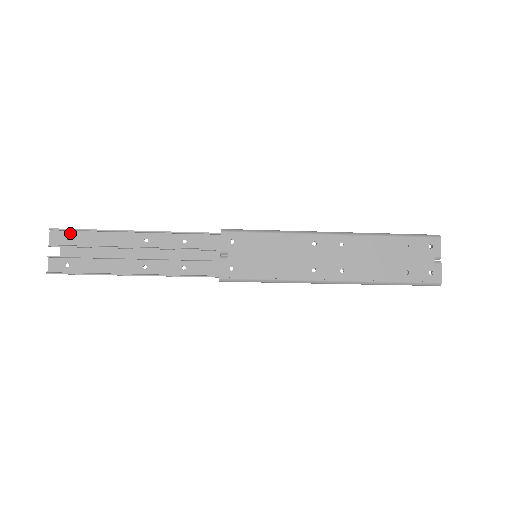
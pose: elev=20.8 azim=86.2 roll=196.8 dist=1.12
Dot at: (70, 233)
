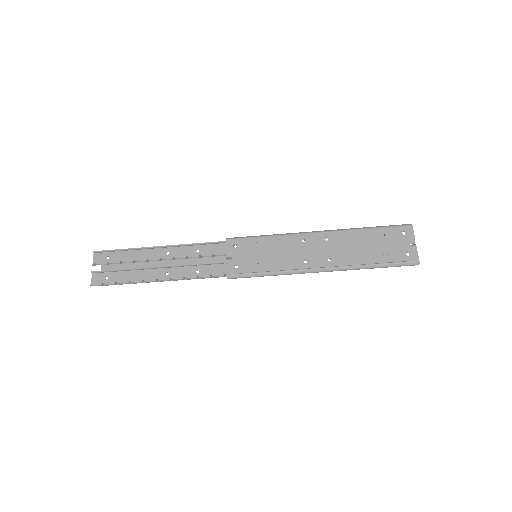
Dot at: (109, 254)
